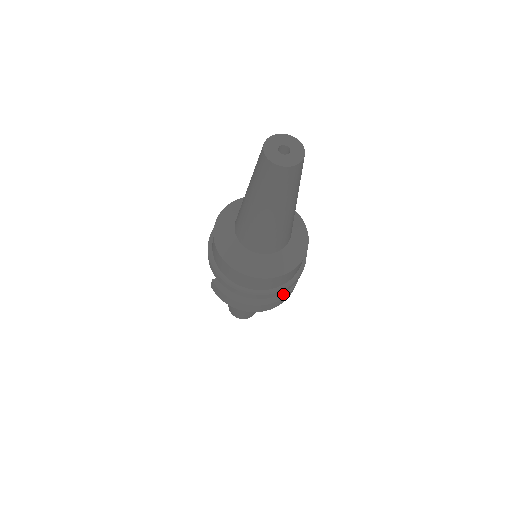
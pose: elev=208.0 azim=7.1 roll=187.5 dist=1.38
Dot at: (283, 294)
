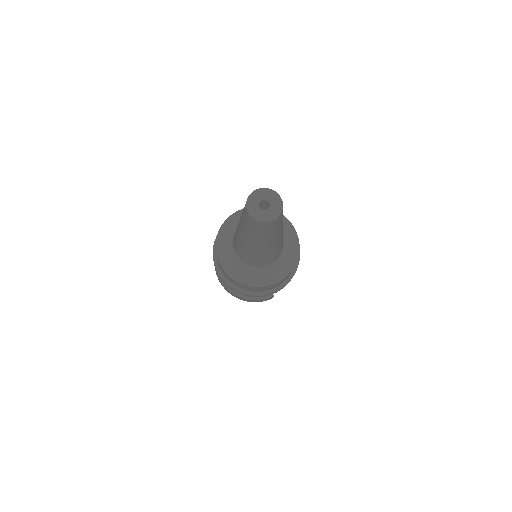
Dot at: (247, 296)
